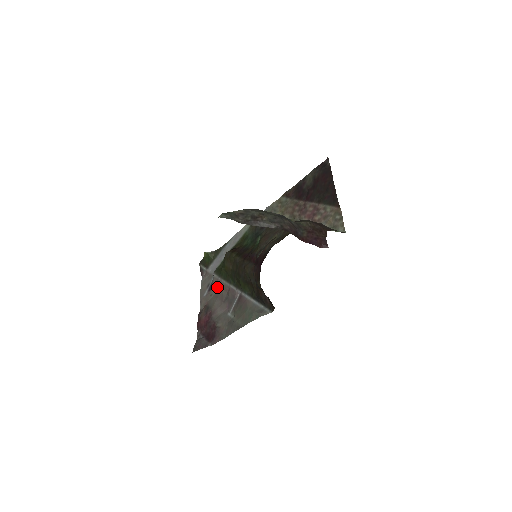
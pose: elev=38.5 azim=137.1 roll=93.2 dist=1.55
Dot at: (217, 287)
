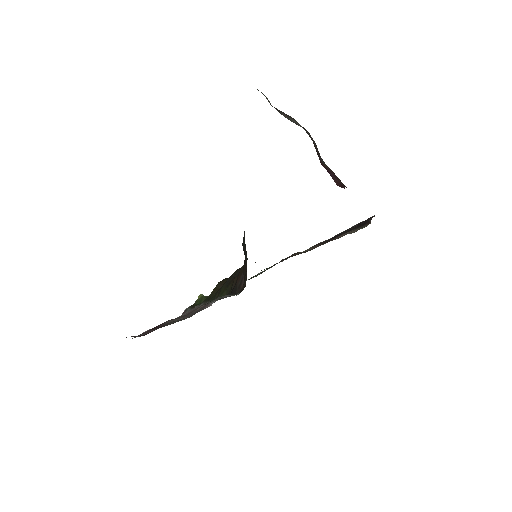
Dot at: (191, 311)
